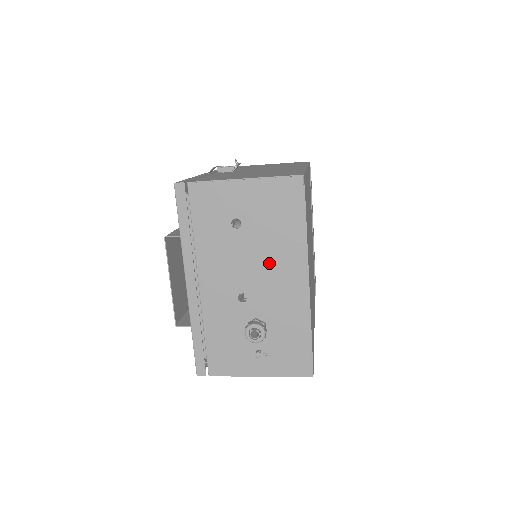
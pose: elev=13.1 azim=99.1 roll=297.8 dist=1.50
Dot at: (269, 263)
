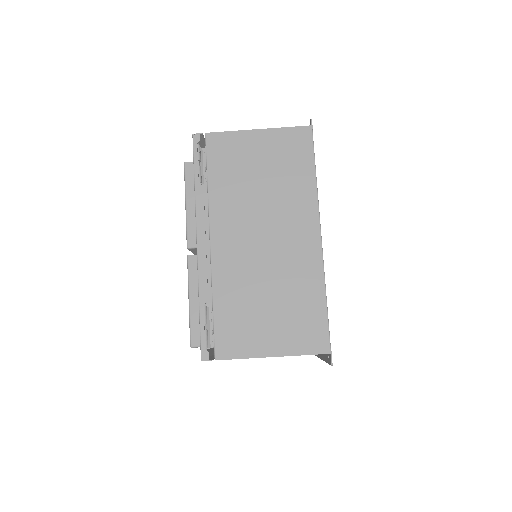
Dot at: occluded
